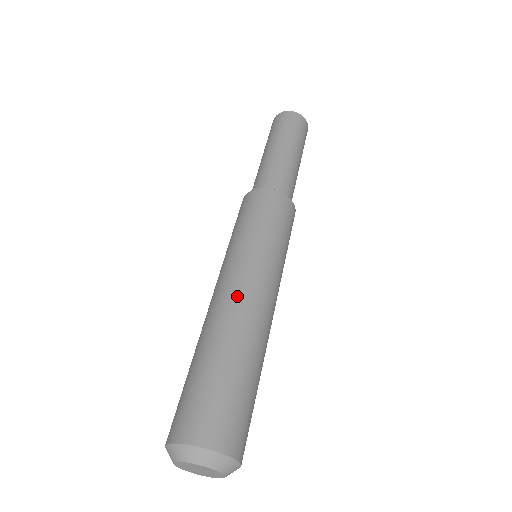
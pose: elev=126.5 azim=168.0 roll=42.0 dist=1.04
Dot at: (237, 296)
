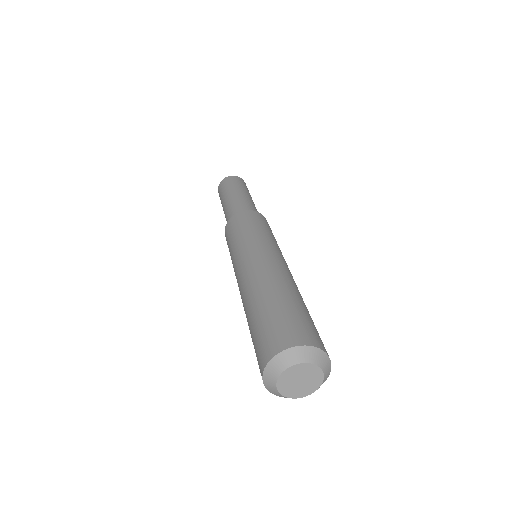
Dot at: (280, 265)
